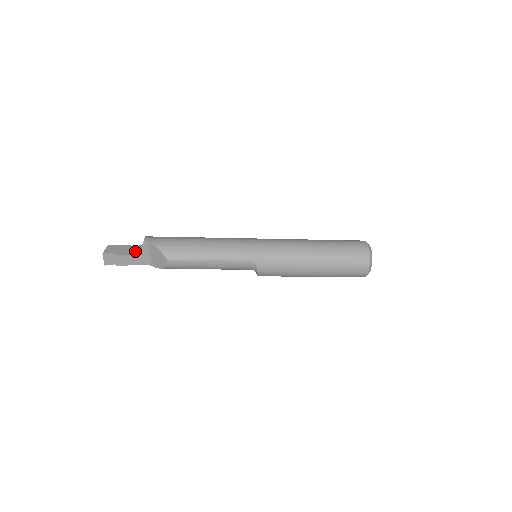
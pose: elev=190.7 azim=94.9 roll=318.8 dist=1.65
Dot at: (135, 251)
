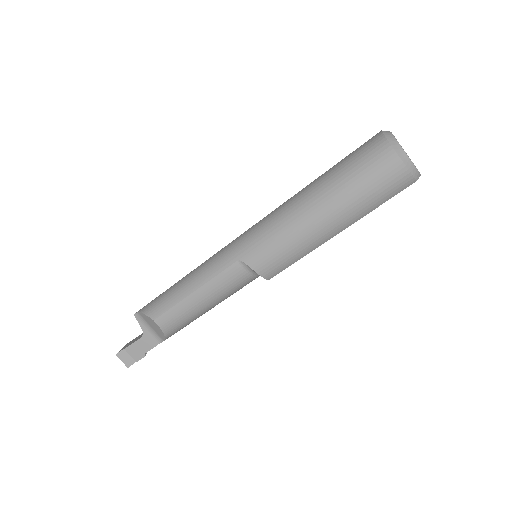
Dot at: occluded
